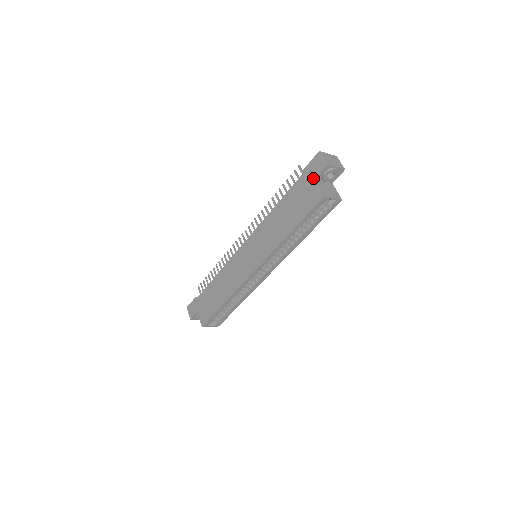
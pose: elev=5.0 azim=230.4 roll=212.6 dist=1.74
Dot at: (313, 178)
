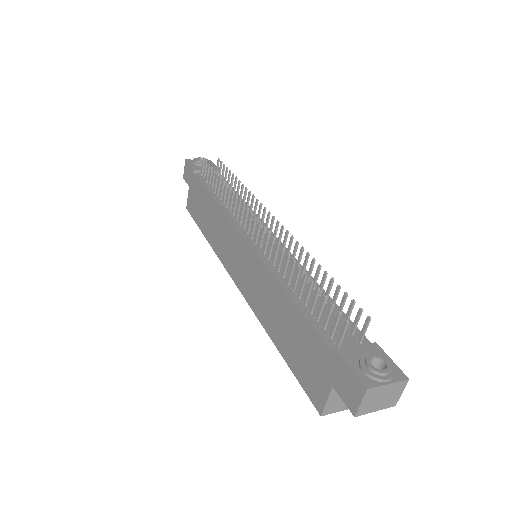
Dot at: (332, 382)
